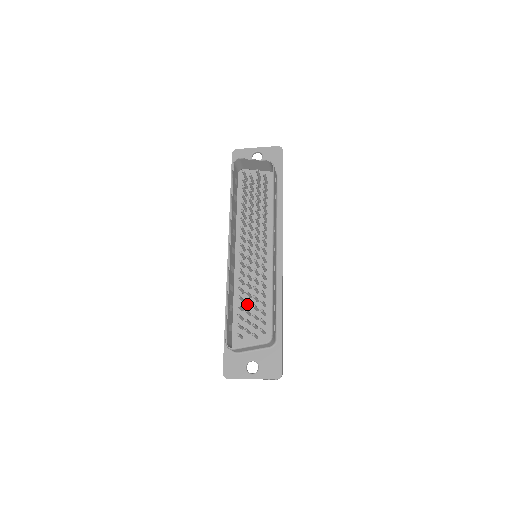
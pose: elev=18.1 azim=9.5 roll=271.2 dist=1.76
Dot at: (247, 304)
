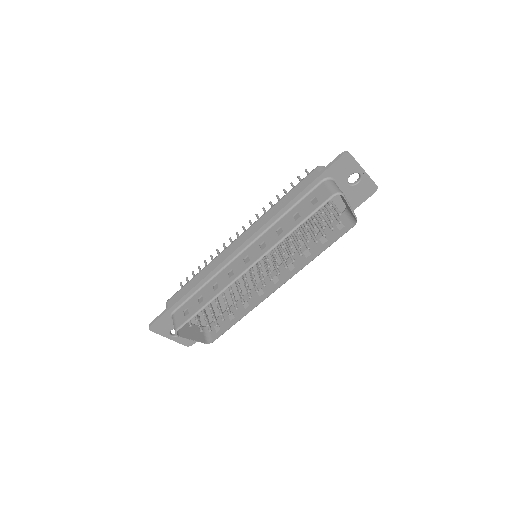
Dot at: occluded
